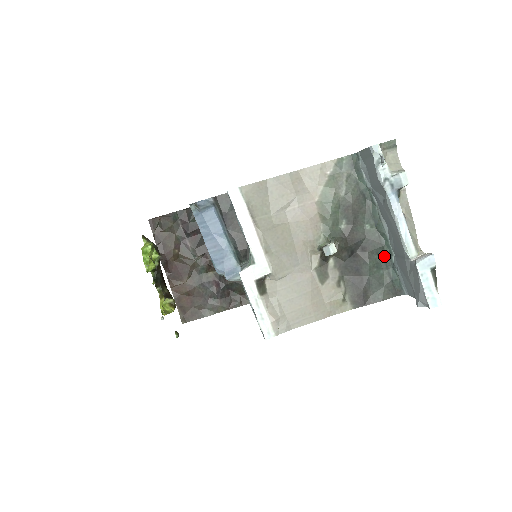
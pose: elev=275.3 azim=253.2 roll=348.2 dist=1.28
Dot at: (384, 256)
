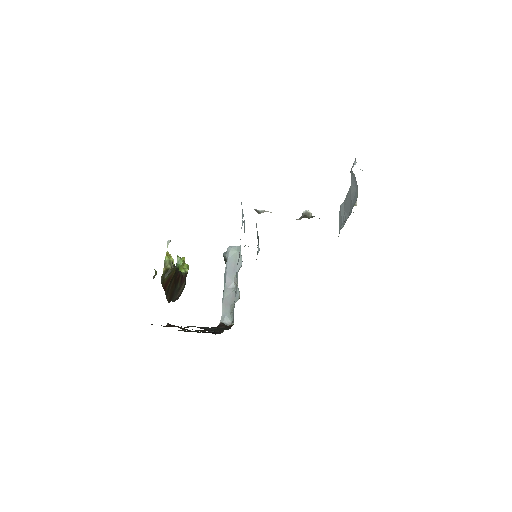
Dot at: occluded
